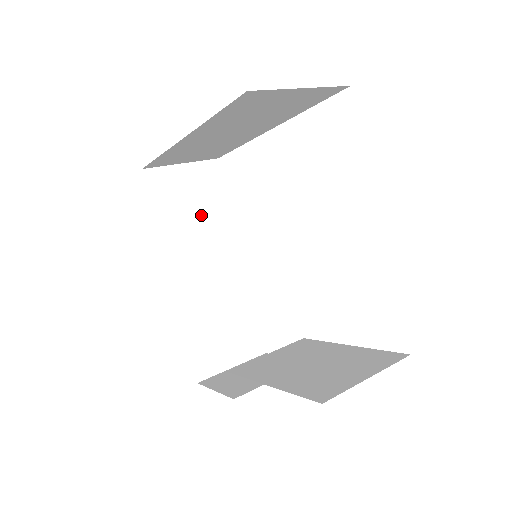
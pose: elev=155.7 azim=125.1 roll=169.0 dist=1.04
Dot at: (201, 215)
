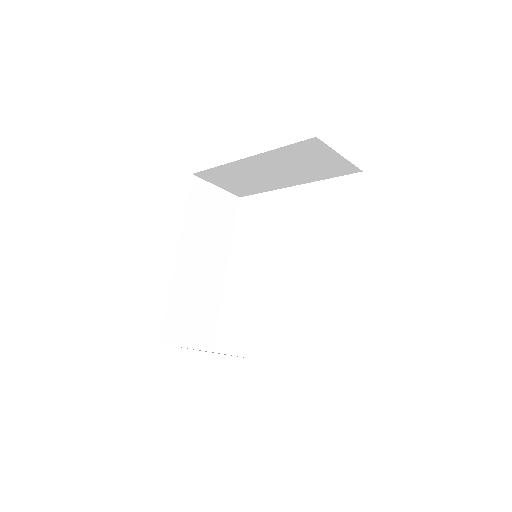
Dot at: (214, 226)
